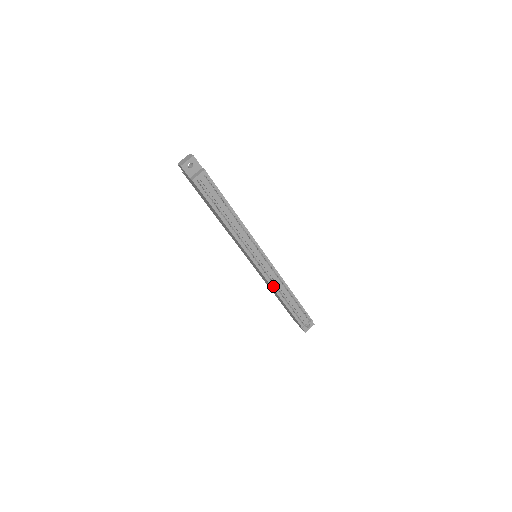
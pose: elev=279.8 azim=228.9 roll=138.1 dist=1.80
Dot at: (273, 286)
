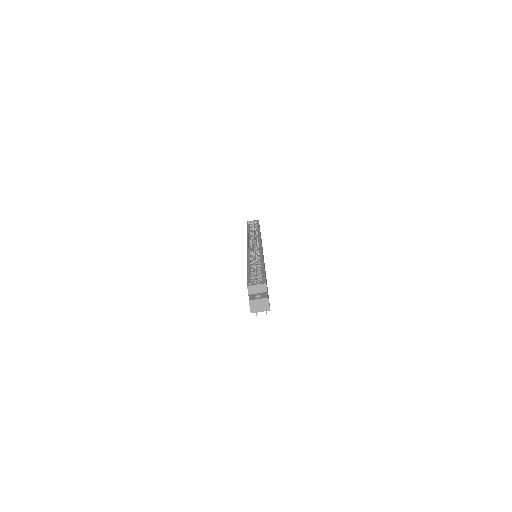
Dot at: occluded
